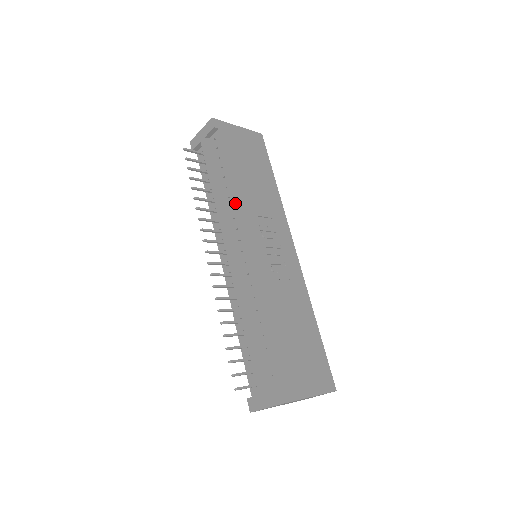
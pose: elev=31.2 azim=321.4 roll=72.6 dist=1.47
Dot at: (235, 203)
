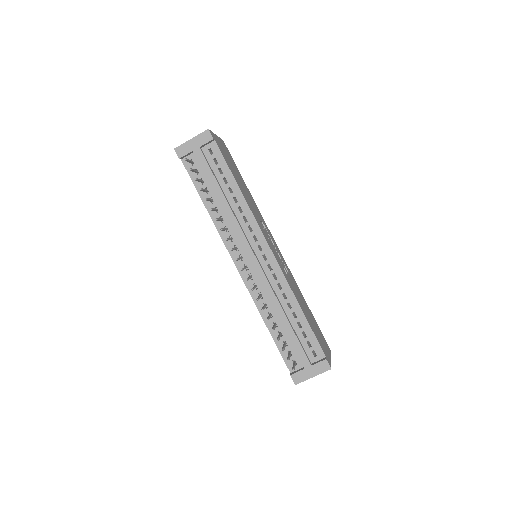
Dot at: (249, 212)
